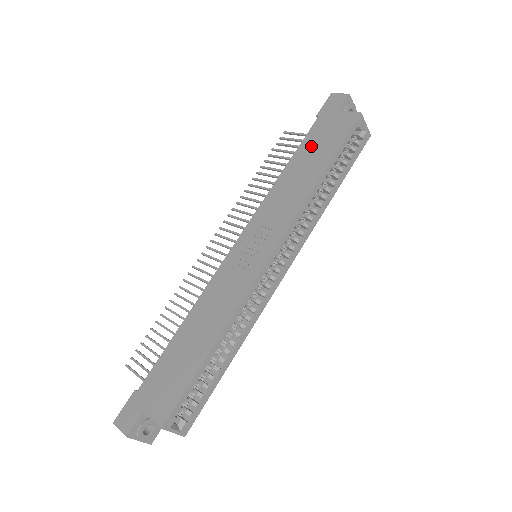
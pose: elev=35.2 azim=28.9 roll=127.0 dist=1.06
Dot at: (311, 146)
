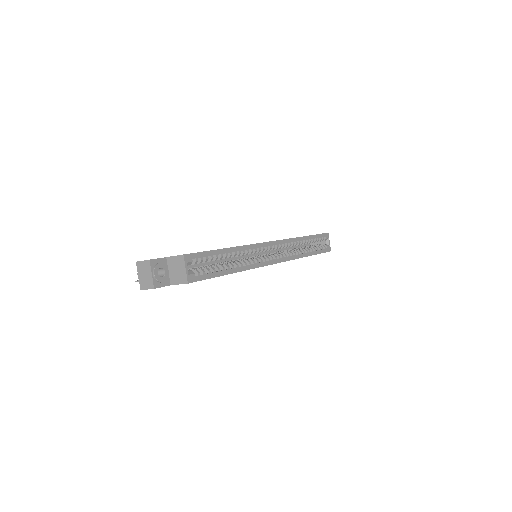
Dot at: occluded
